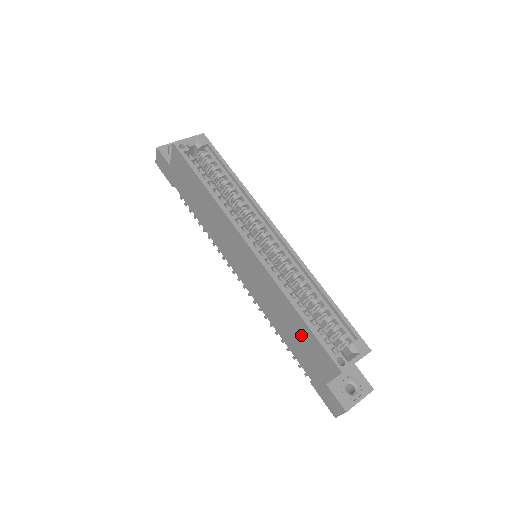
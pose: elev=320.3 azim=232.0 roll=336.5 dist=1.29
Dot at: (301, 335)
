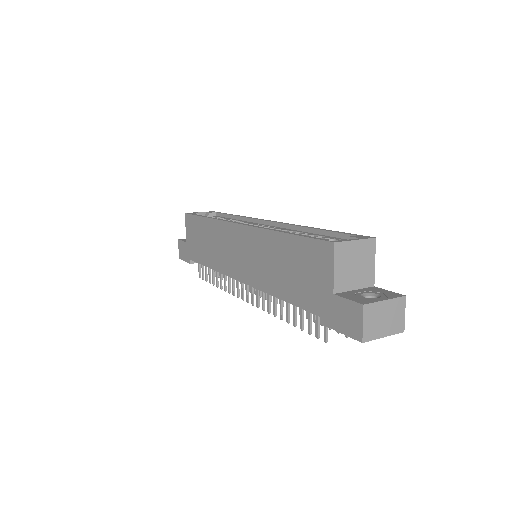
Dot at: (294, 259)
